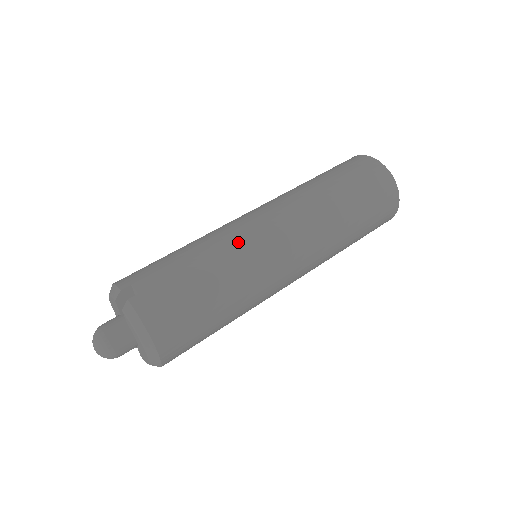
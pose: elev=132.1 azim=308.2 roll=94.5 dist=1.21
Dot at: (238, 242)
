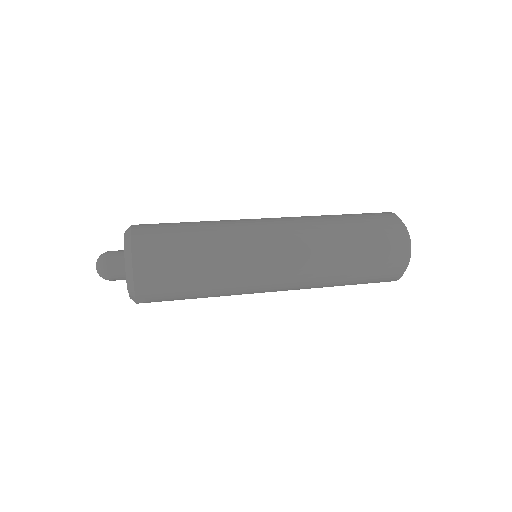
Dot at: occluded
